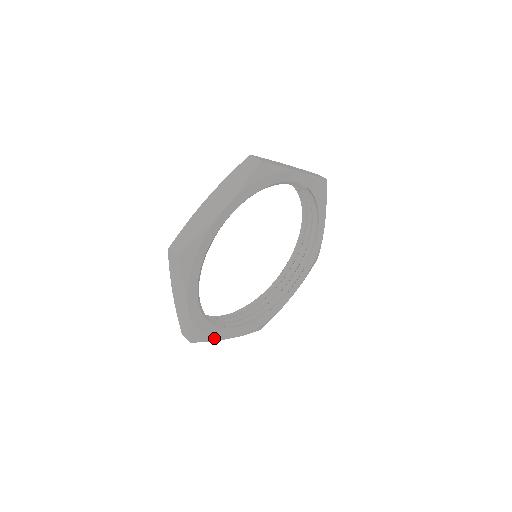
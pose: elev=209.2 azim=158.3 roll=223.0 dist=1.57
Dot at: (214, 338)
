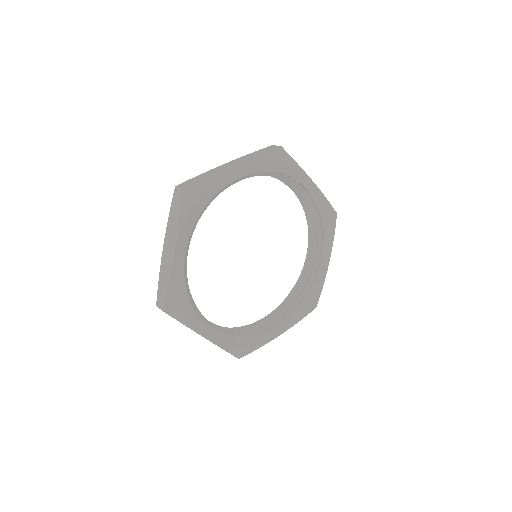
Dot at: (261, 344)
